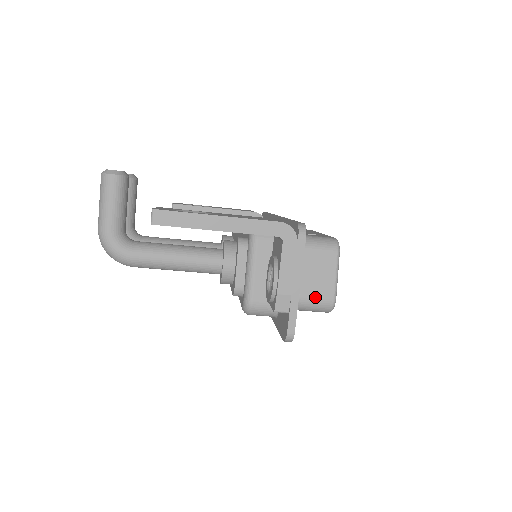
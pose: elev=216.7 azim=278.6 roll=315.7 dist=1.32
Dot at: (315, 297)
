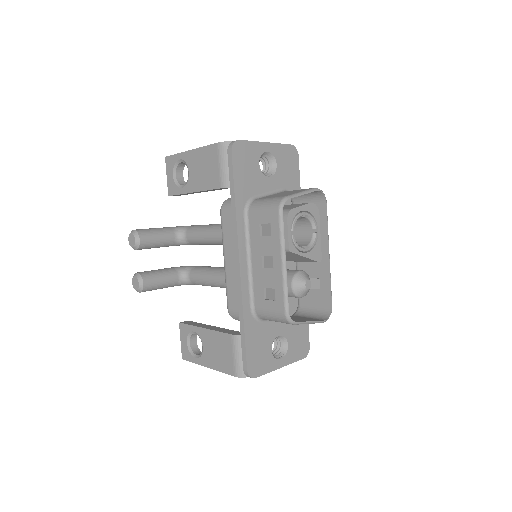
Dot at: occluded
